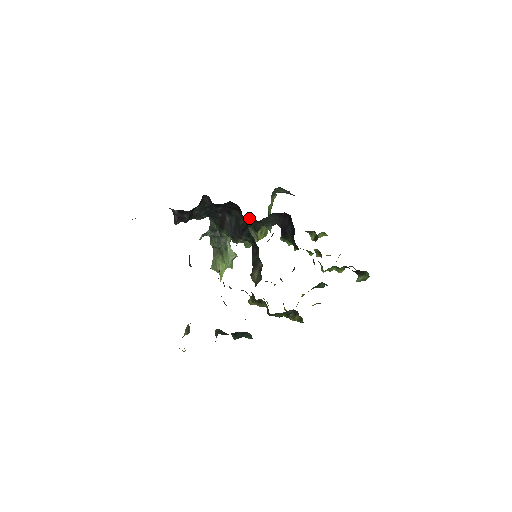
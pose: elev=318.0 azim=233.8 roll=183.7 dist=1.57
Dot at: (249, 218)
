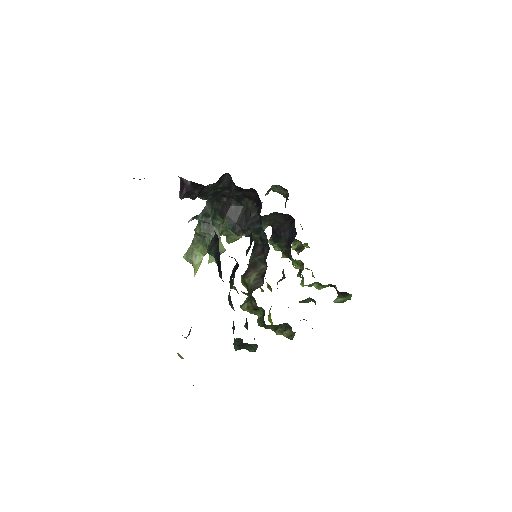
Dot at: occluded
